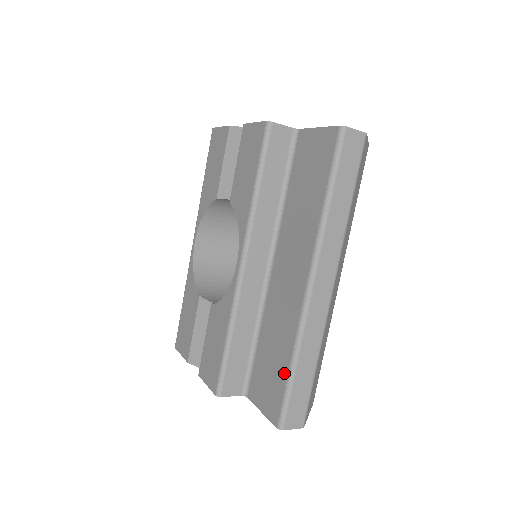
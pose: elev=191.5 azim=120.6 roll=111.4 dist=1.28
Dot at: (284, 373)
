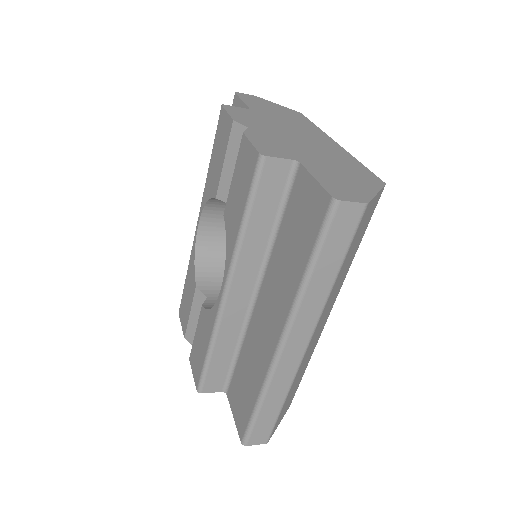
Dot at: (251, 404)
